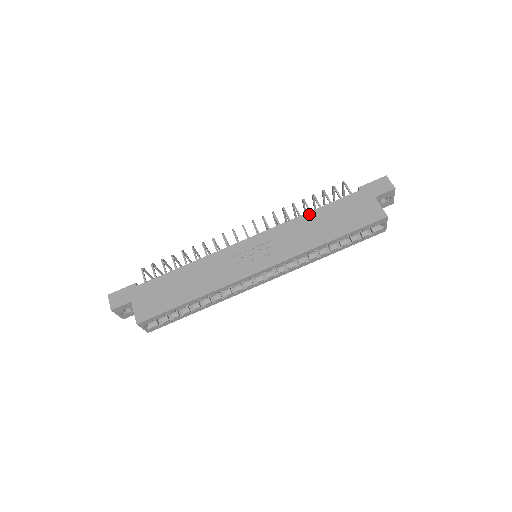
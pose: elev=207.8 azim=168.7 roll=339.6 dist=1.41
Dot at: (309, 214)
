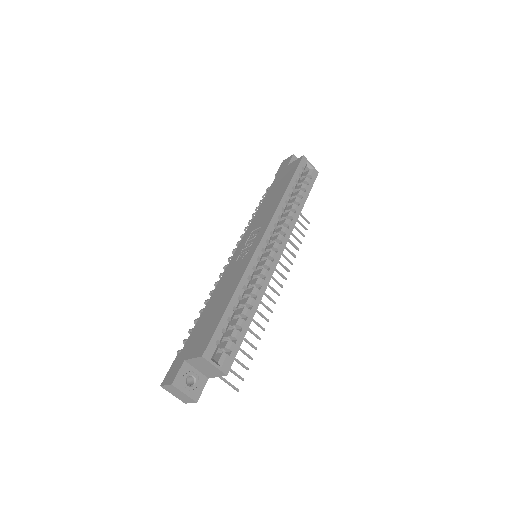
Dot at: (261, 206)
